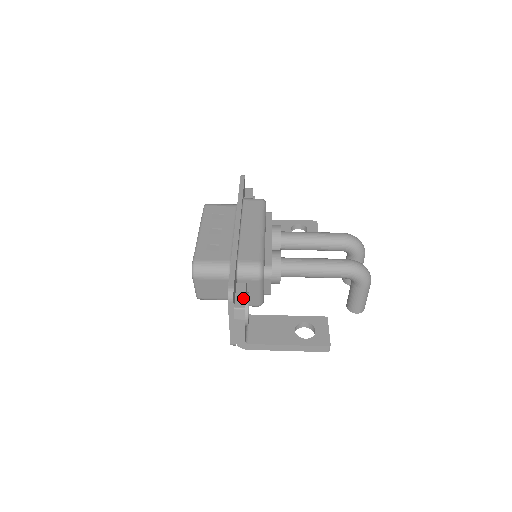
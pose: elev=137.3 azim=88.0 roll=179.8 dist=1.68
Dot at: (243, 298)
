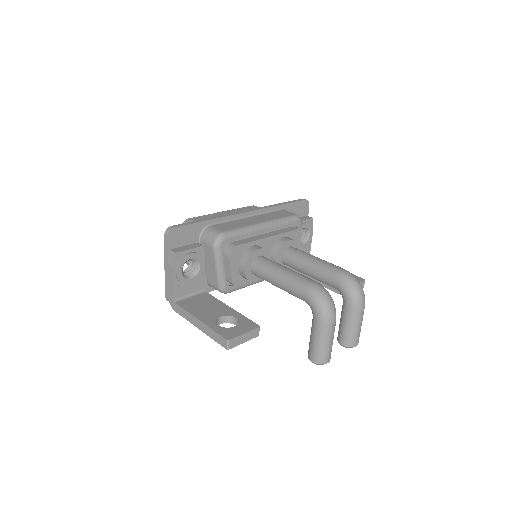
Dot at: (185, 249)
